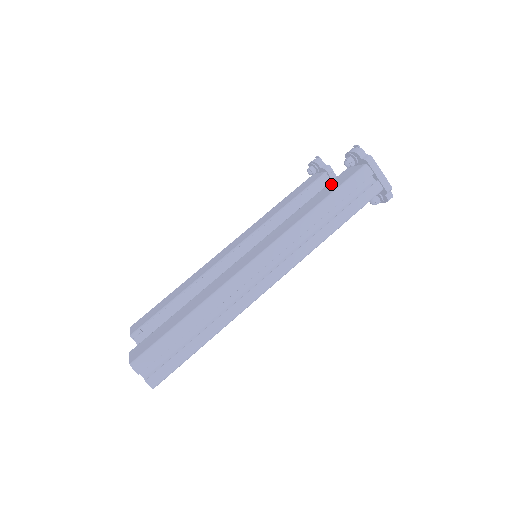
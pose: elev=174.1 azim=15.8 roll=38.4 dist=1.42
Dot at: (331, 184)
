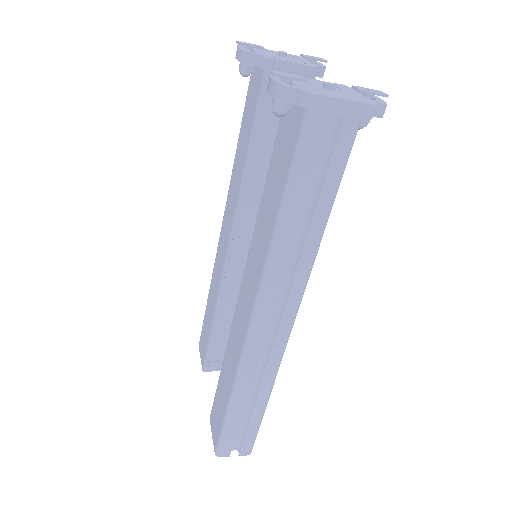
Dot at: (278, 147)
